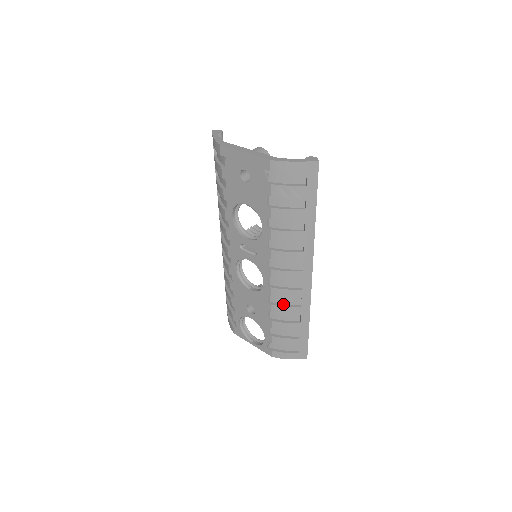
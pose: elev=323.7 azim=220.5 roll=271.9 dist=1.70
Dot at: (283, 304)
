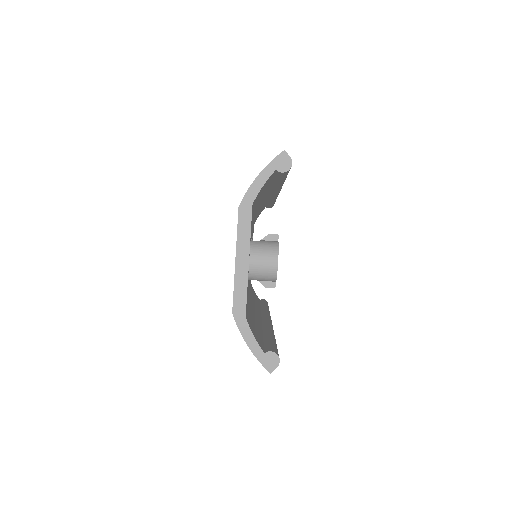
Dot at: occluded
